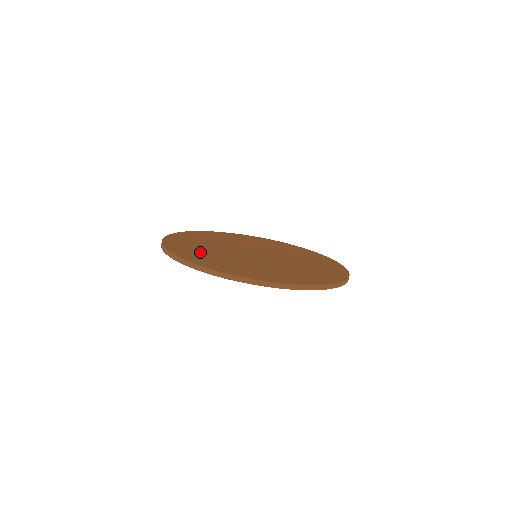
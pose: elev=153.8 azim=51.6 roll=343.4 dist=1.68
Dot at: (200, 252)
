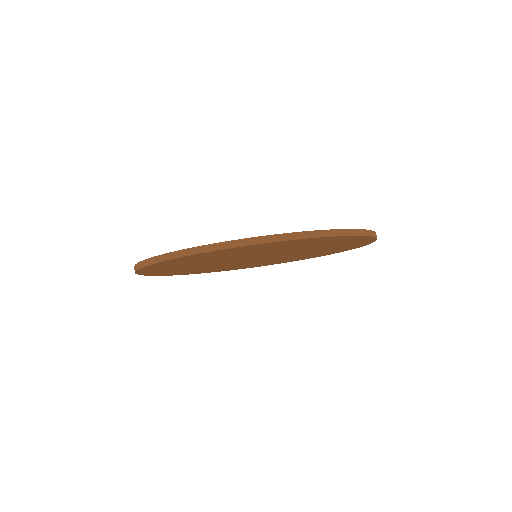
Dot at: occluded
